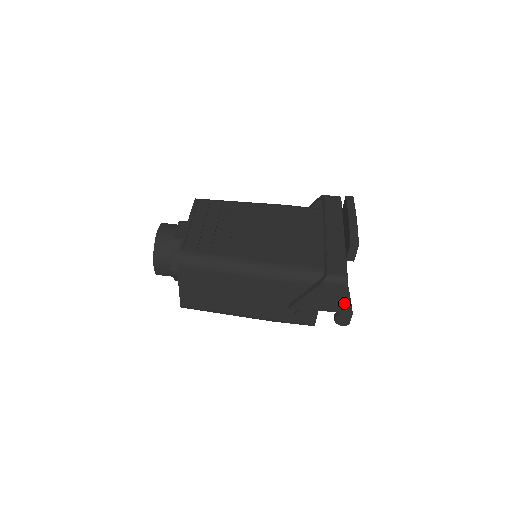
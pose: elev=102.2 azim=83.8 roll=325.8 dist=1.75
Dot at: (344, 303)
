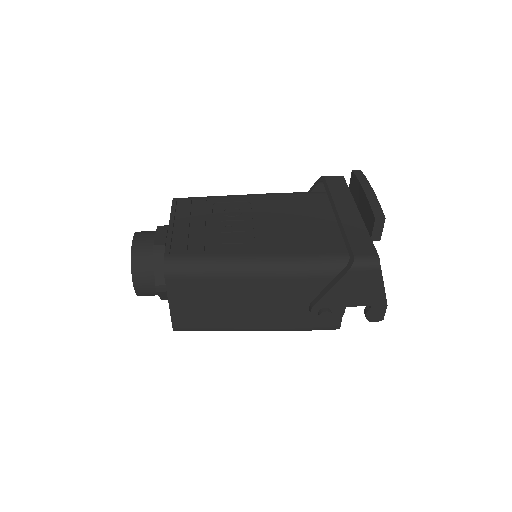
Dot at: (377, 292)
